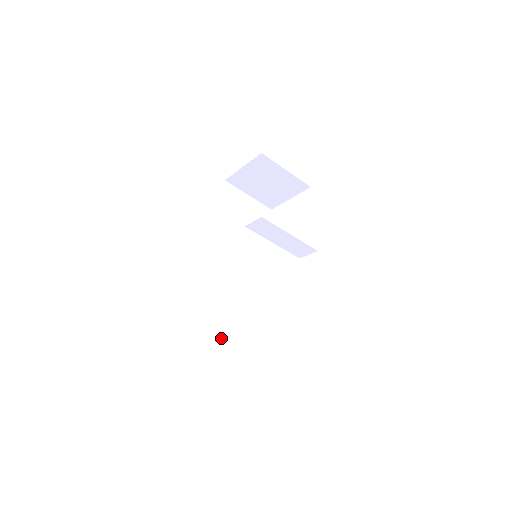
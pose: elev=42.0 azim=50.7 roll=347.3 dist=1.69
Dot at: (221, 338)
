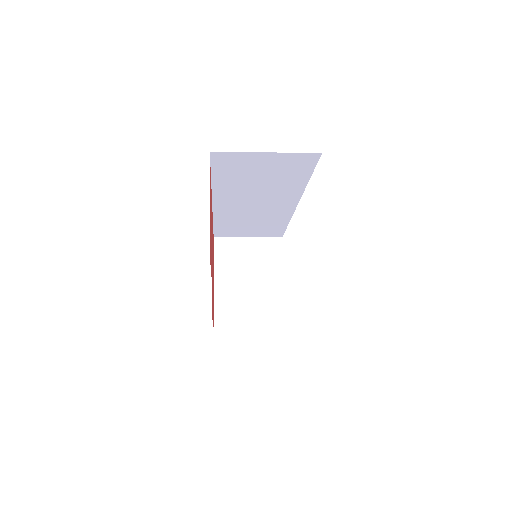
Dot at: (255, 235)
